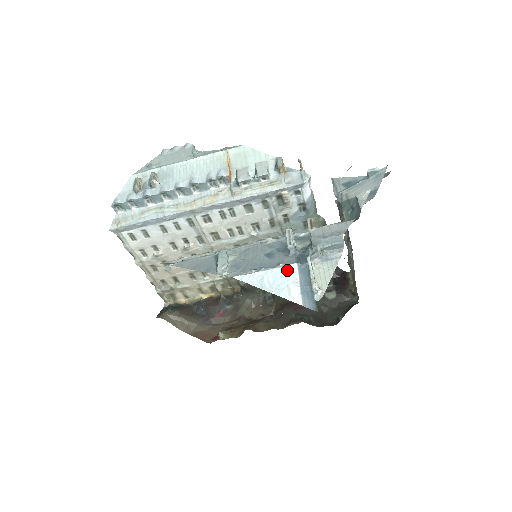
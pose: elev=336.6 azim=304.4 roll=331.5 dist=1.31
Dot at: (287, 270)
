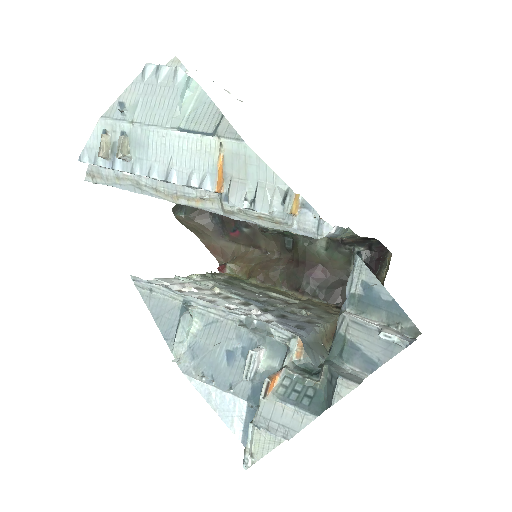
Dot at: (236, 402)
